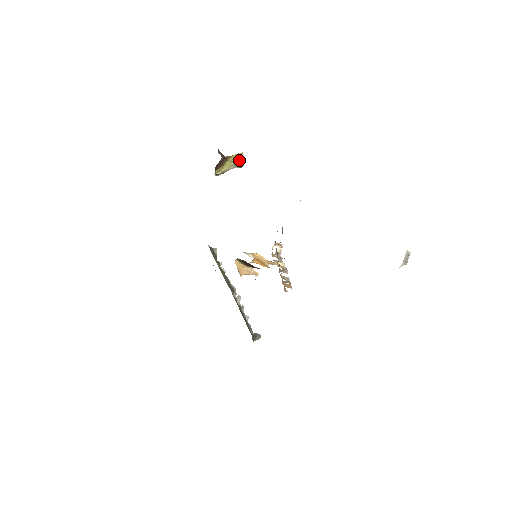
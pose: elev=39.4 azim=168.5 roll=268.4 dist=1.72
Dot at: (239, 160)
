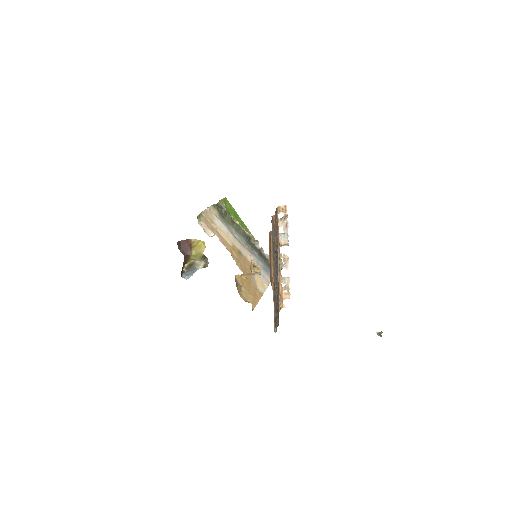
Dot at: (203, 255)
